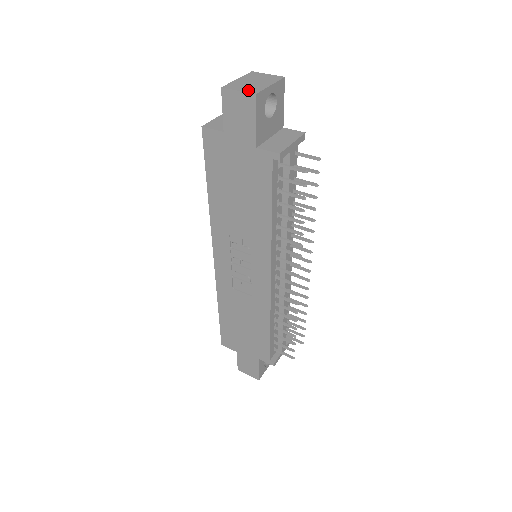
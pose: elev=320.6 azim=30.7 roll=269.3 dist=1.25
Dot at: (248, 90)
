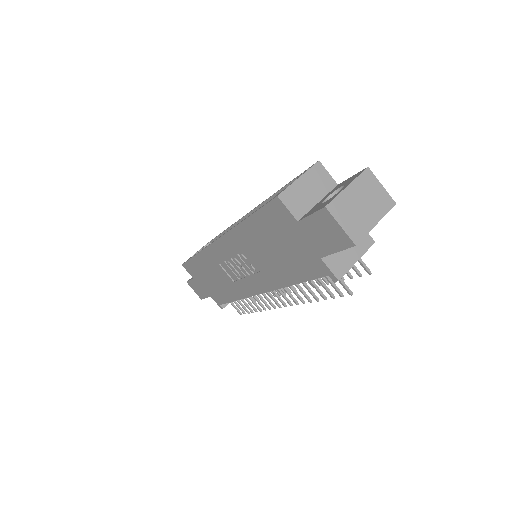
Dot at: (351, 230)
